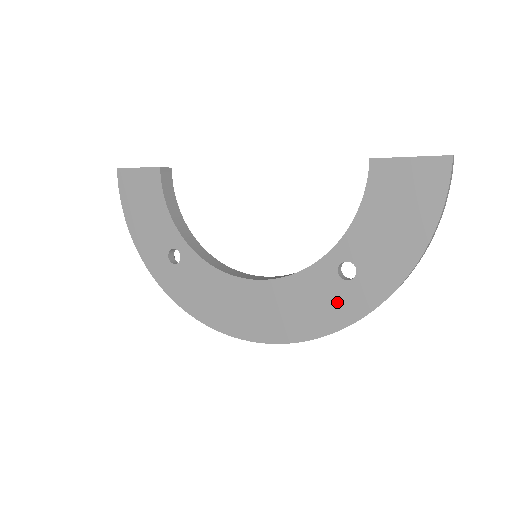
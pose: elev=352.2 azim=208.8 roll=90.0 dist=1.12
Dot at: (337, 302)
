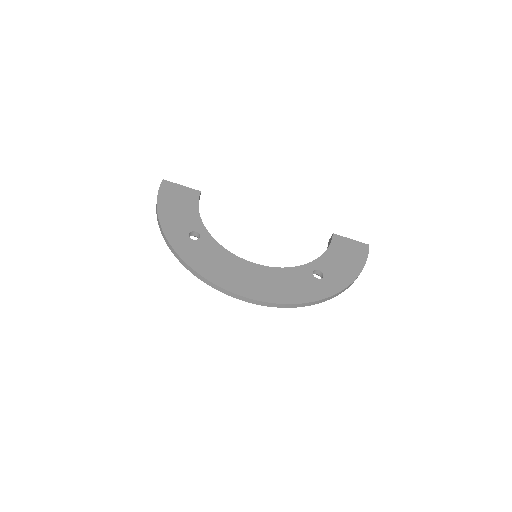
Dot at: (311, 287)
